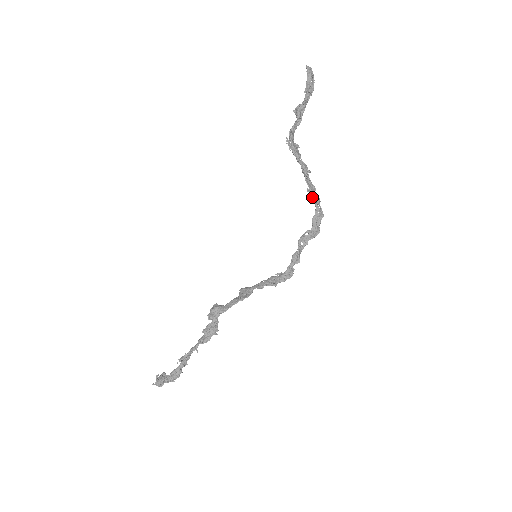
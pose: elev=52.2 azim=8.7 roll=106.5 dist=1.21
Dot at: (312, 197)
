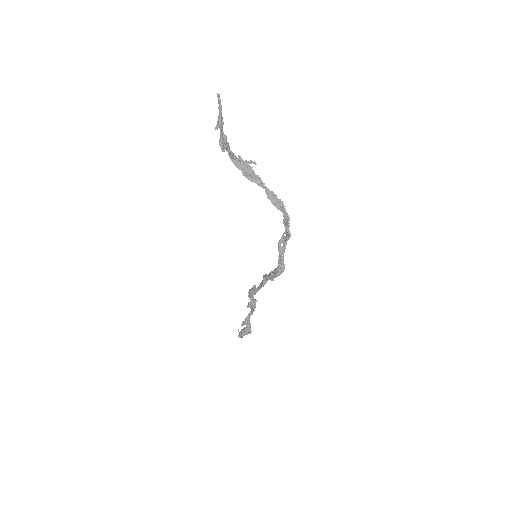
Dot at: (277, 204)
